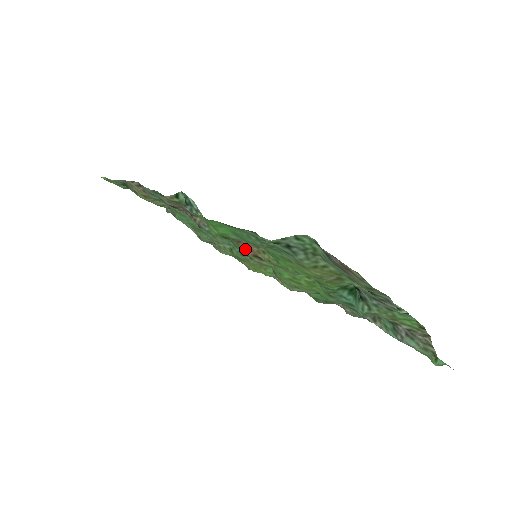
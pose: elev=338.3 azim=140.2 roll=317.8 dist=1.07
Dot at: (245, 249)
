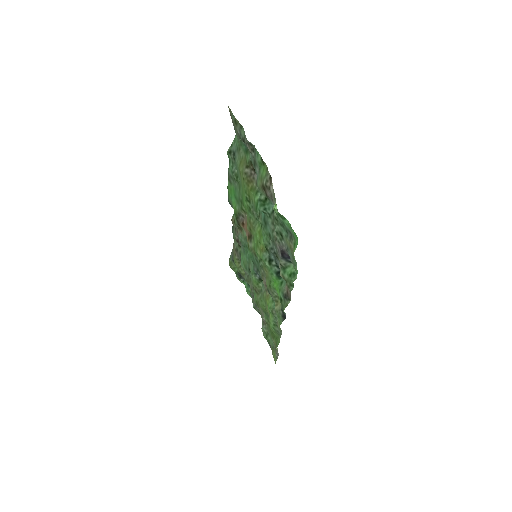
Dot at: (246, 234)
